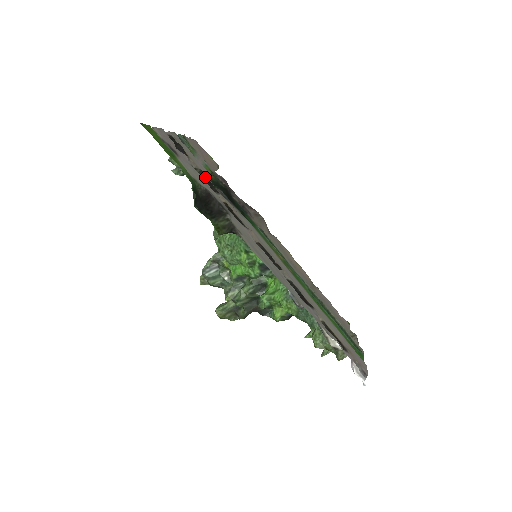
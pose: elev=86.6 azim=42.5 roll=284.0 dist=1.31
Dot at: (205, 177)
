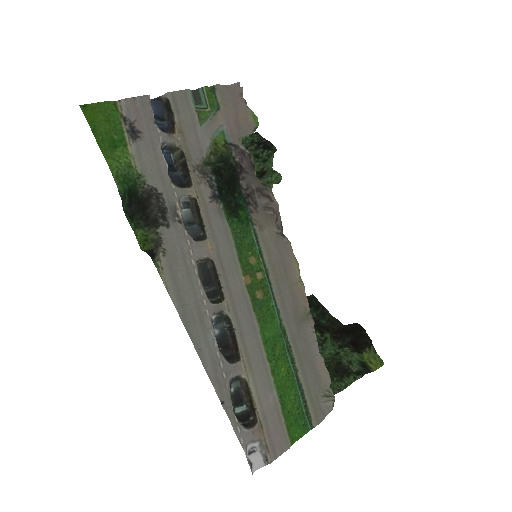
Dot at: (184, 161)
